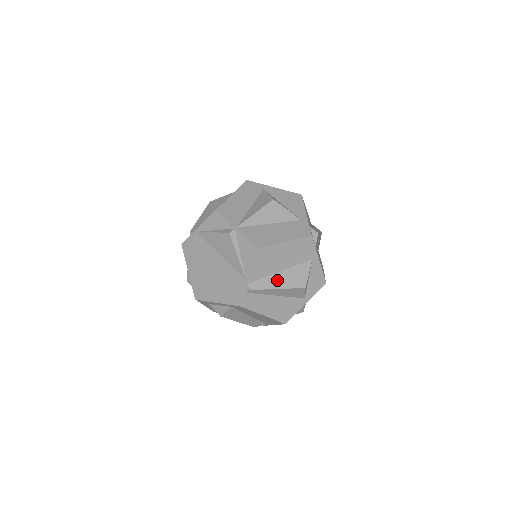
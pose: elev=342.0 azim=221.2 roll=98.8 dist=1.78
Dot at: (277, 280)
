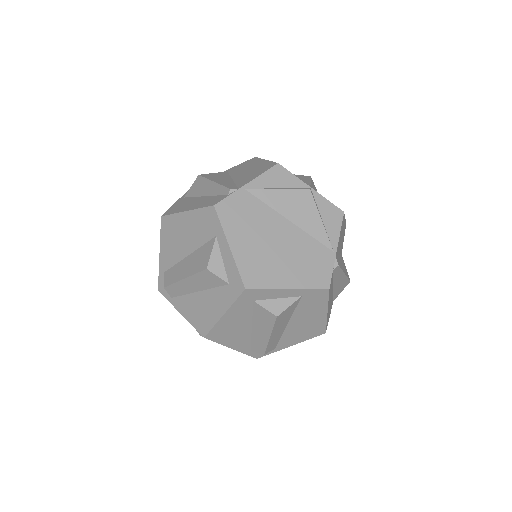
Dot at: (341, 263)
